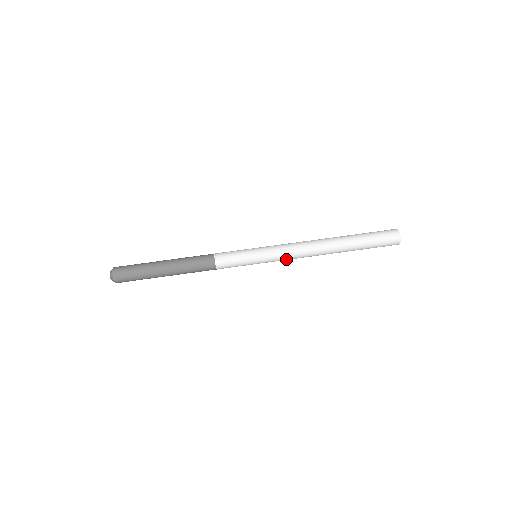
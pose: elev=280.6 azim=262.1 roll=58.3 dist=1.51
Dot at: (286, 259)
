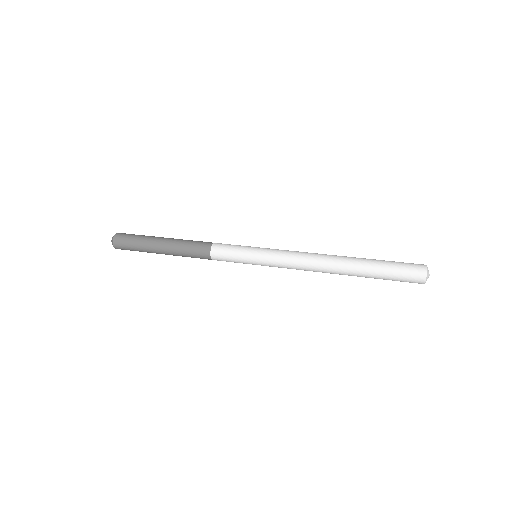
Dot at: (287, 255)
